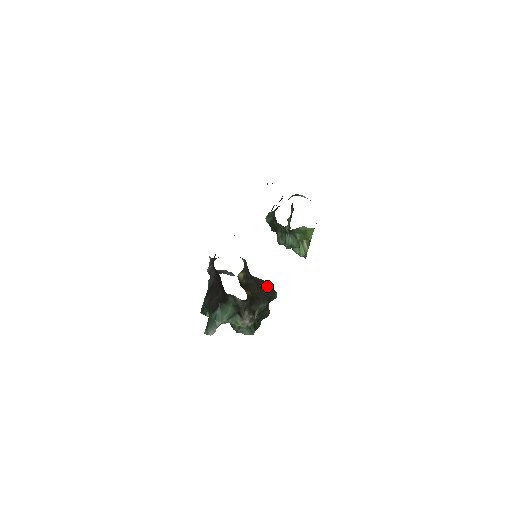
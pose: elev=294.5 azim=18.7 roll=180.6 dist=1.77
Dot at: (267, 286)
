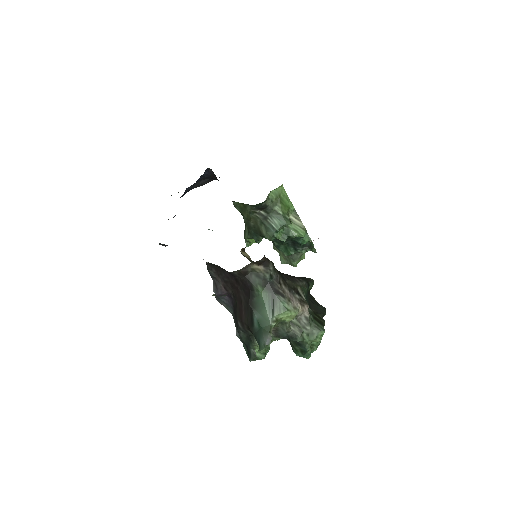
Dot at: occluded
